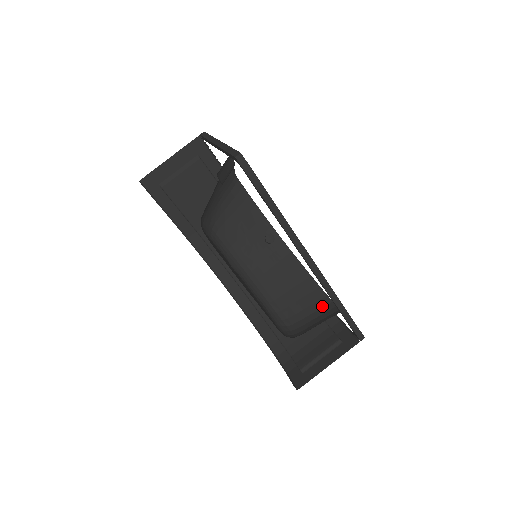
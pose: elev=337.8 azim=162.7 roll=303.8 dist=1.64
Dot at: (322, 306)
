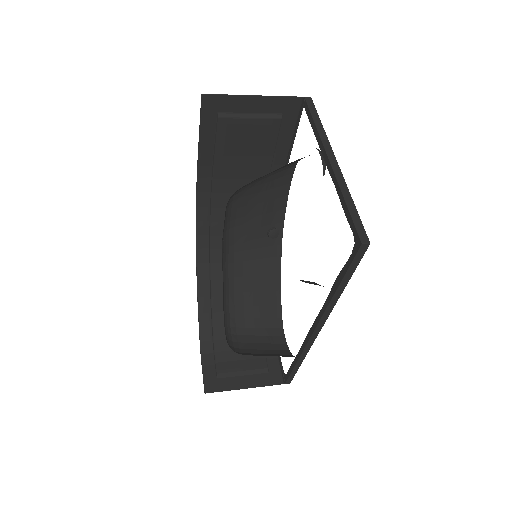
Dot at: (272, 326)
